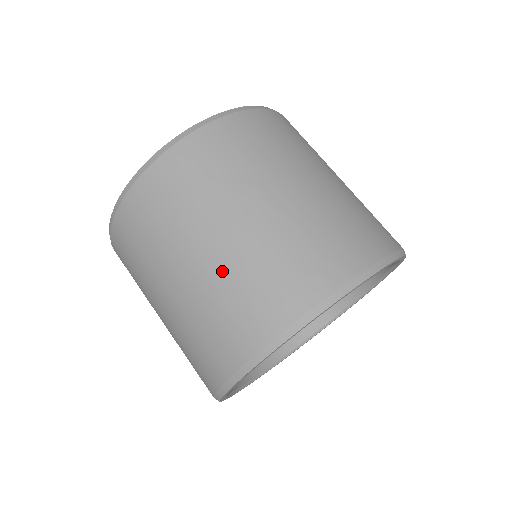
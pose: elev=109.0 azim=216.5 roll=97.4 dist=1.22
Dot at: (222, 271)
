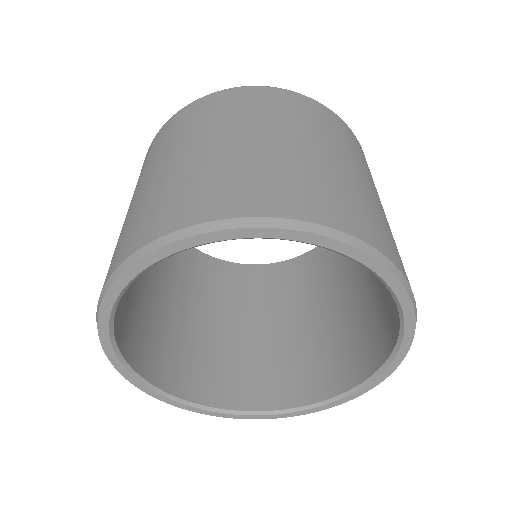
Dot at: (185, 169)
